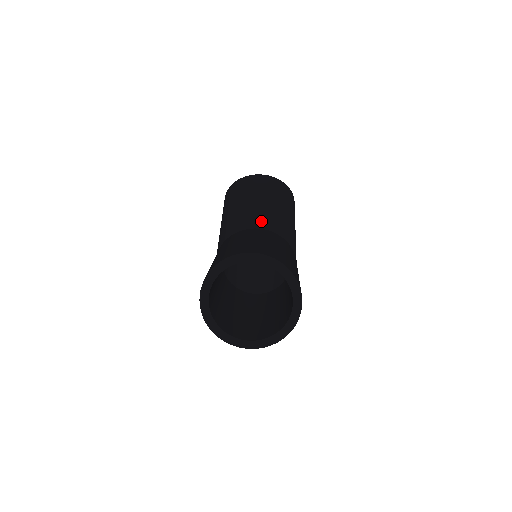
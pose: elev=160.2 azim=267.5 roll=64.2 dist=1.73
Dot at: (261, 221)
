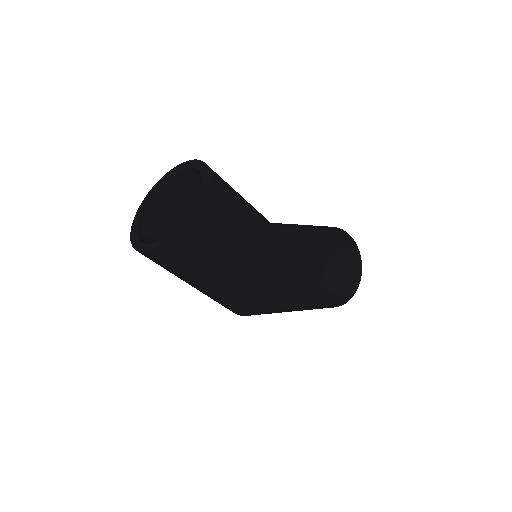
Dot at: (282, 225)
